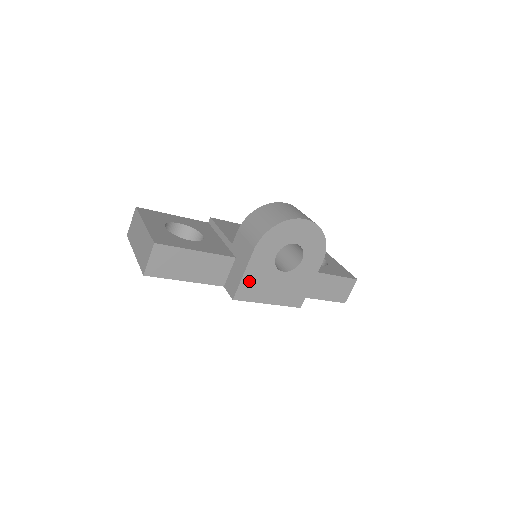
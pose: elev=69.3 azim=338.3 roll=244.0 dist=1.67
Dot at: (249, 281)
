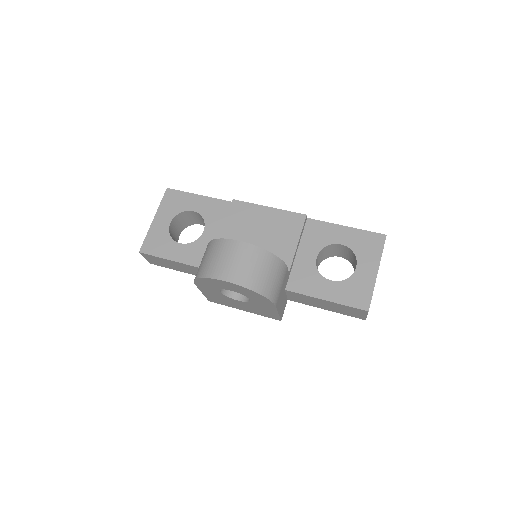
Dot at: (212, 297)
